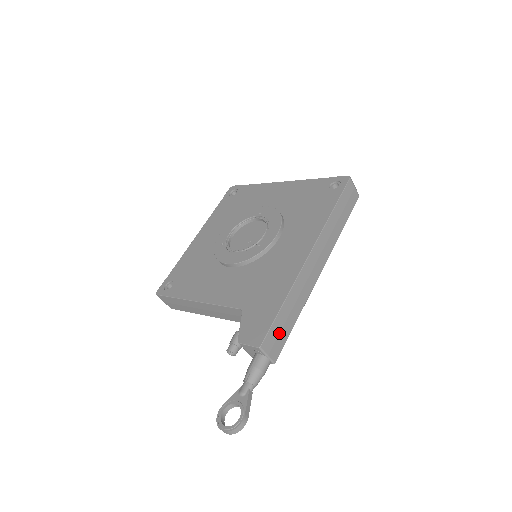
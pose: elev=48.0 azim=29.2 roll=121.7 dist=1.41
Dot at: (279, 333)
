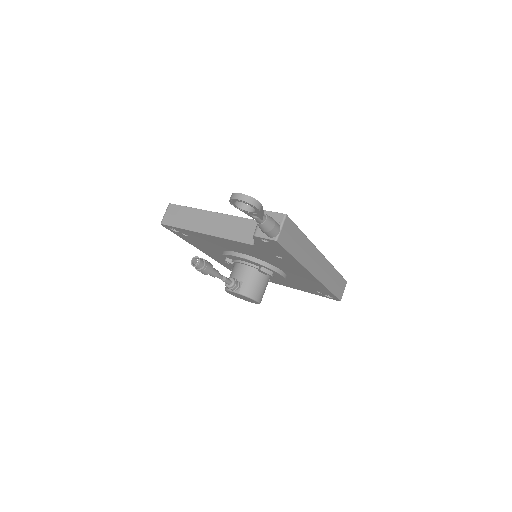
Dot at: (291, 237)
